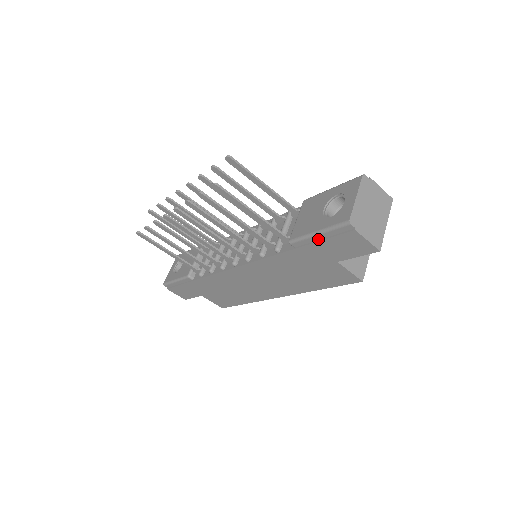
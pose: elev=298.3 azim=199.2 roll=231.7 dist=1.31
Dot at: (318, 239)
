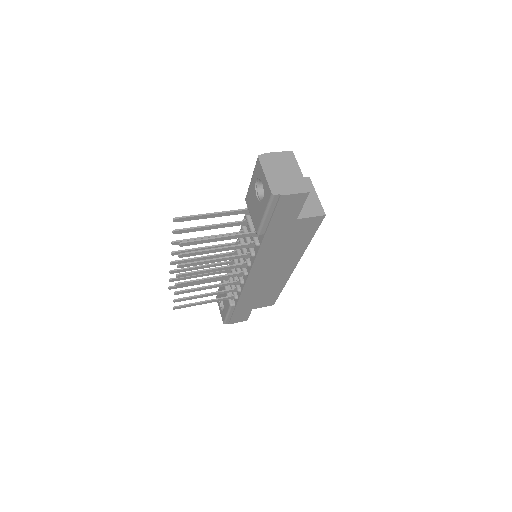
Dot at: (269, 218)
